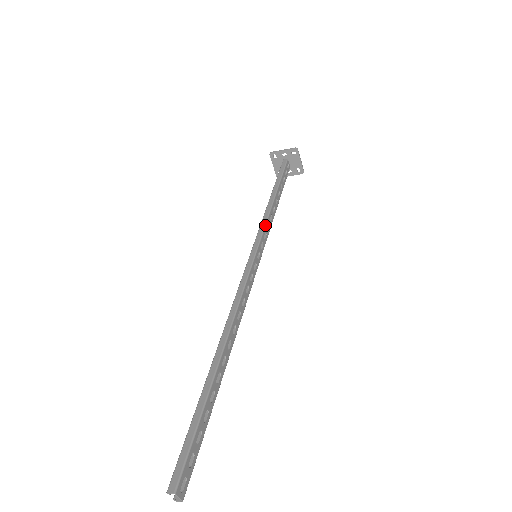
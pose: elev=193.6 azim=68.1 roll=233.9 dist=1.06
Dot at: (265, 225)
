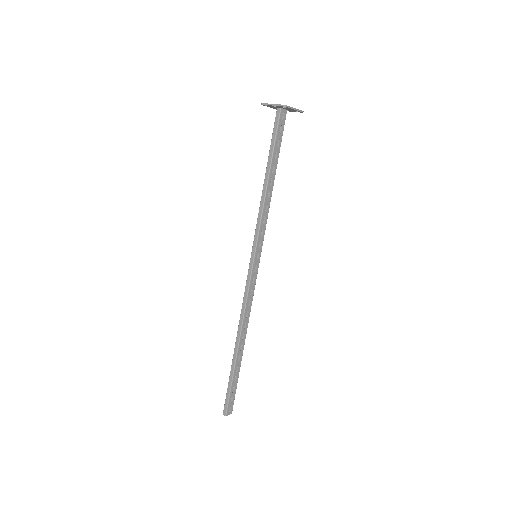
Dot at: (260, 224)
